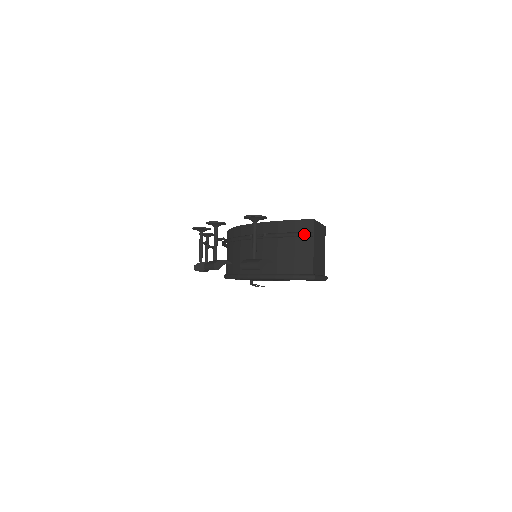
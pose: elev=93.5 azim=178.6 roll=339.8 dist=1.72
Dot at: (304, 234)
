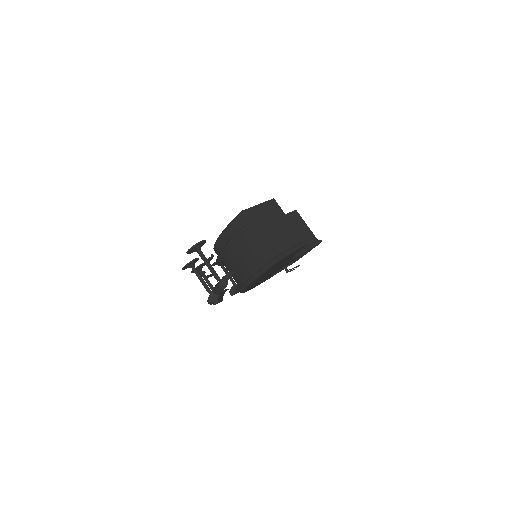
Dot at: (243, 230)
